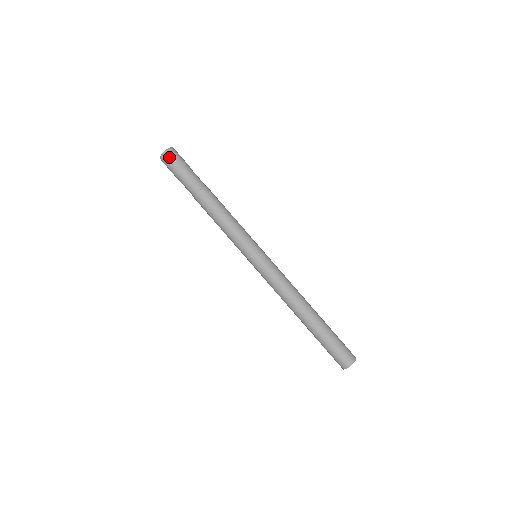
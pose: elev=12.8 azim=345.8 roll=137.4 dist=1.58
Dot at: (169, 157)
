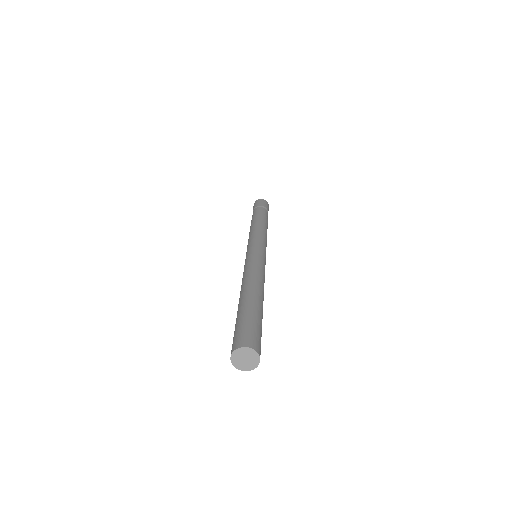
Dot at: occluded
